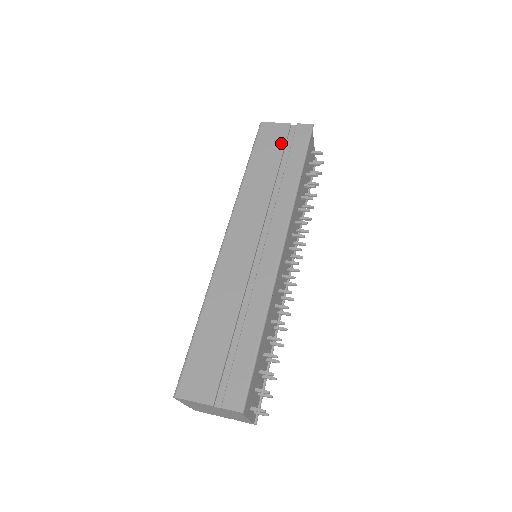
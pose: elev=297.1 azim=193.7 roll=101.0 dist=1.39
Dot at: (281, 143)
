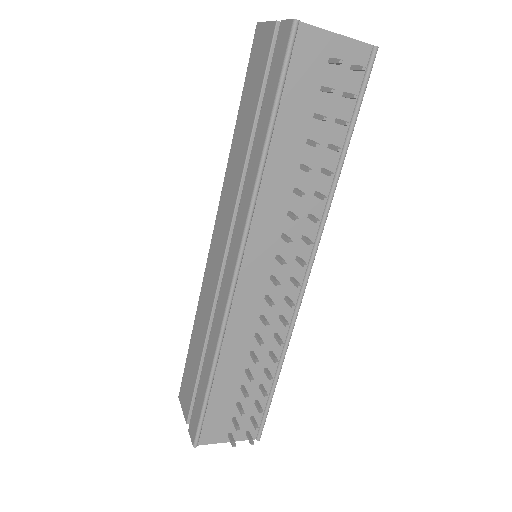
Dot at: (262, 73)
